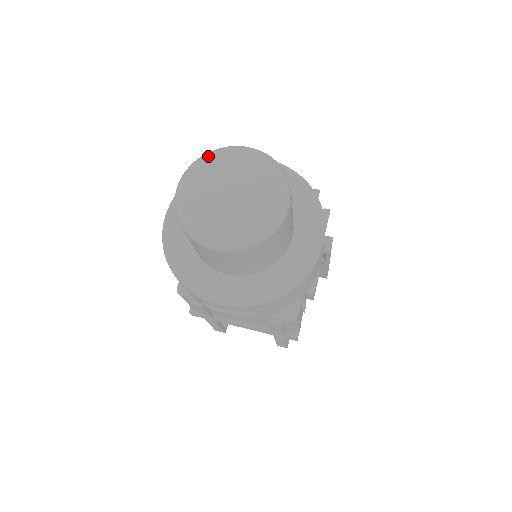
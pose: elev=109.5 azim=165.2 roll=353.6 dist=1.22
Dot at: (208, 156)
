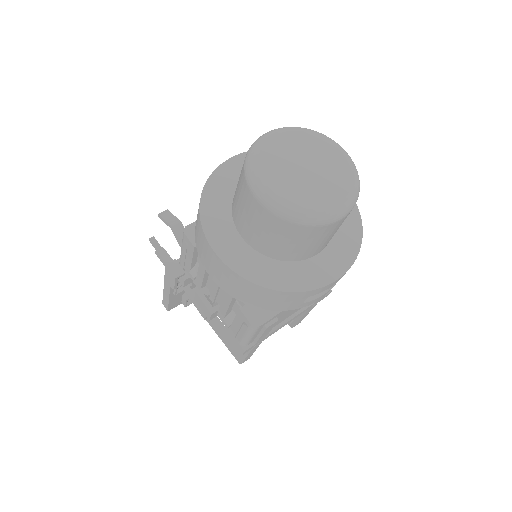
Dot at: (257, 155)
